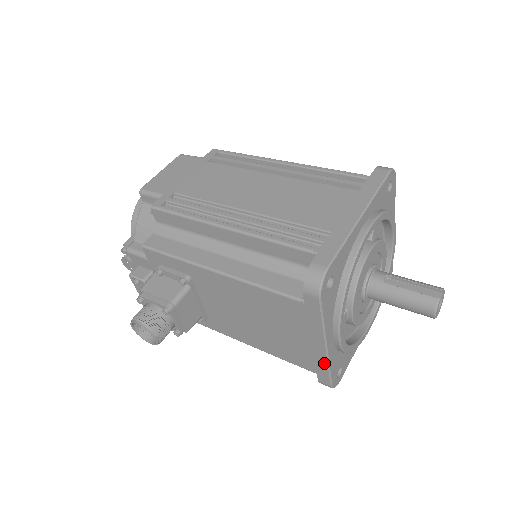
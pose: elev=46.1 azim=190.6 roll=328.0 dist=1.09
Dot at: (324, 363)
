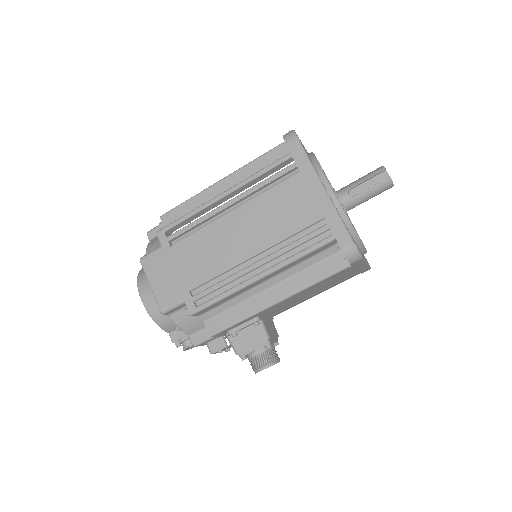
Dot at: (366, 268)
